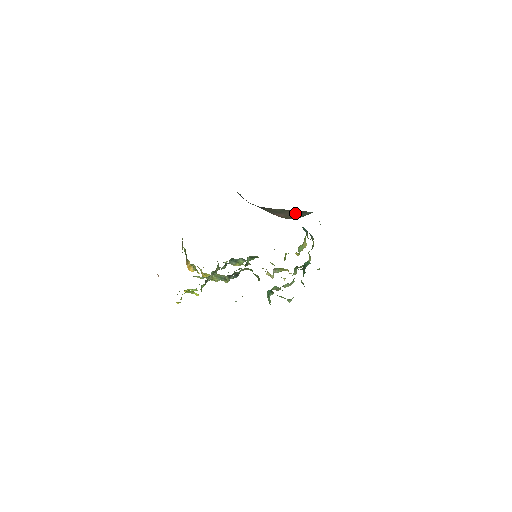
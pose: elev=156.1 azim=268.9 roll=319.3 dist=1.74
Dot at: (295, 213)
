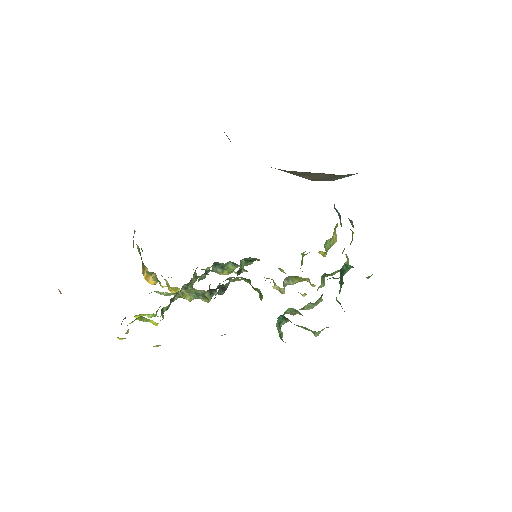
Dot at: (327, 175)
